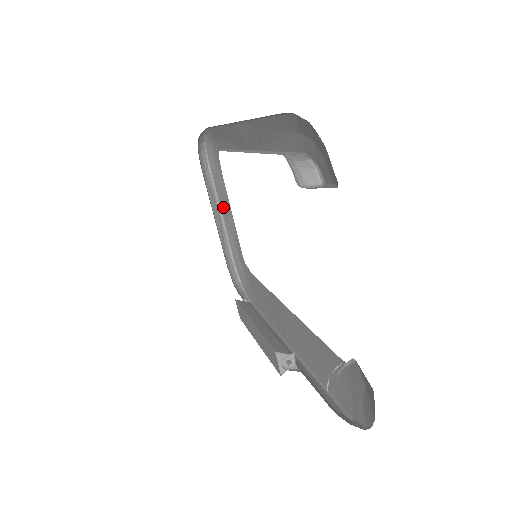
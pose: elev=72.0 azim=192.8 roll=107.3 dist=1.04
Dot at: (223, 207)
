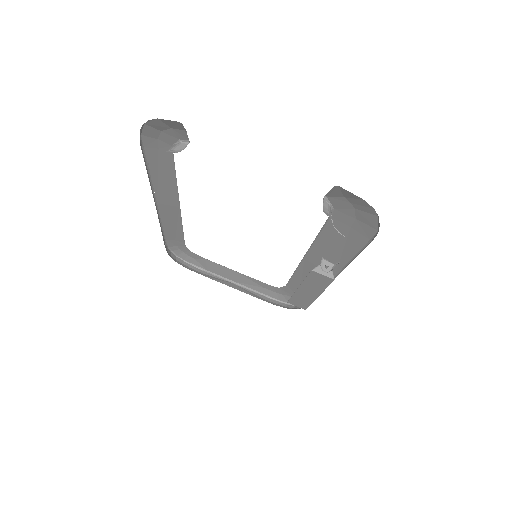
Dot at: (230, 277)
